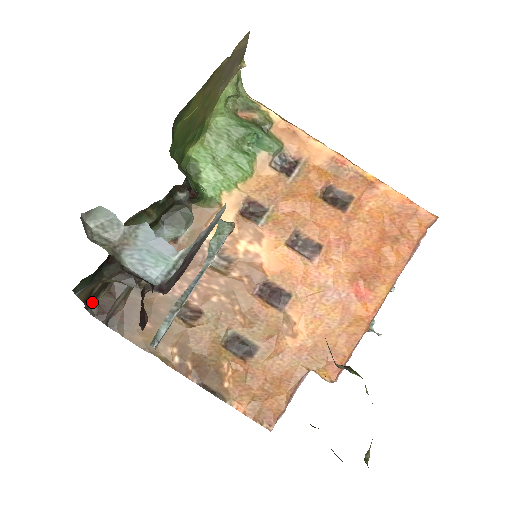
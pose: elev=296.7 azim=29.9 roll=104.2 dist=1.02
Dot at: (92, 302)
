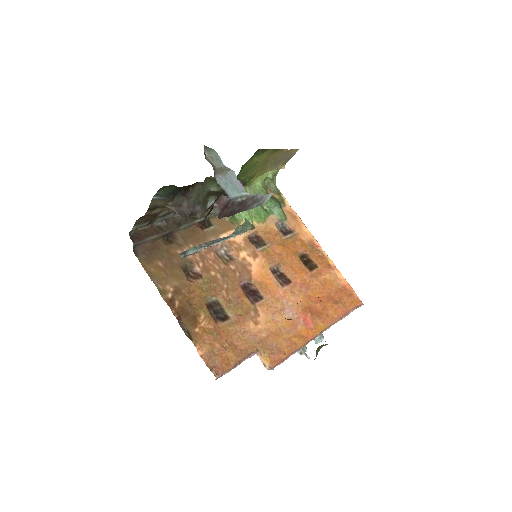
Dot at: (140, 223)
